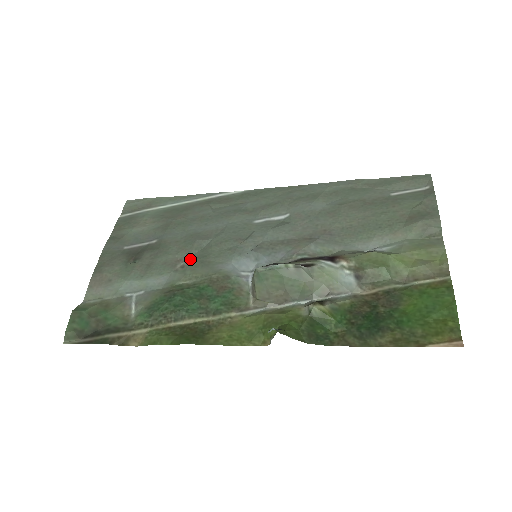
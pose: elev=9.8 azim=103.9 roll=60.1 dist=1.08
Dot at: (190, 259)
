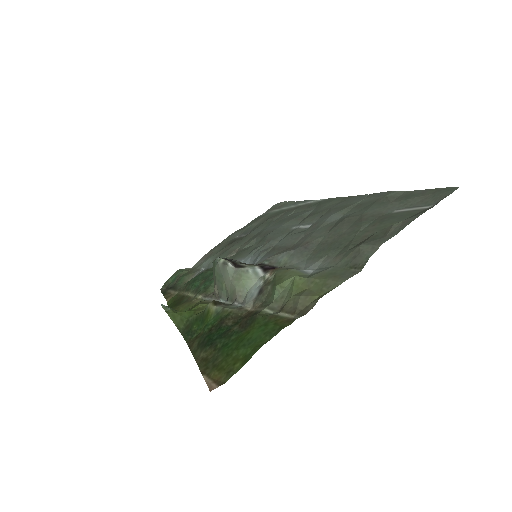
Dot at: (239, 251)
